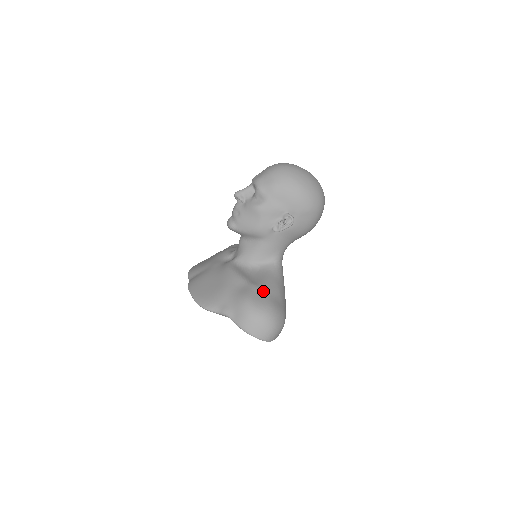
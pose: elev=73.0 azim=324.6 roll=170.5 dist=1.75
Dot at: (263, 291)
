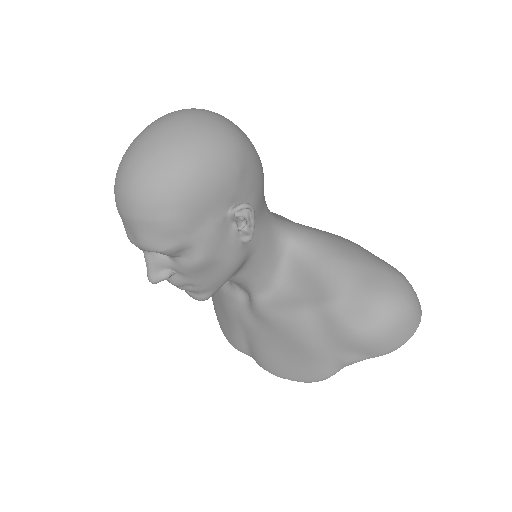
Dot at: (344, 296)
